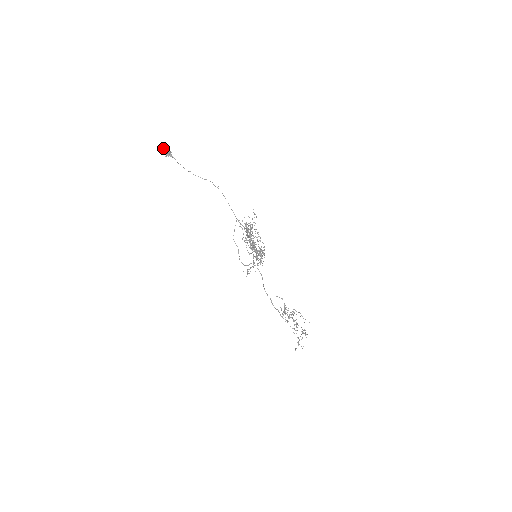
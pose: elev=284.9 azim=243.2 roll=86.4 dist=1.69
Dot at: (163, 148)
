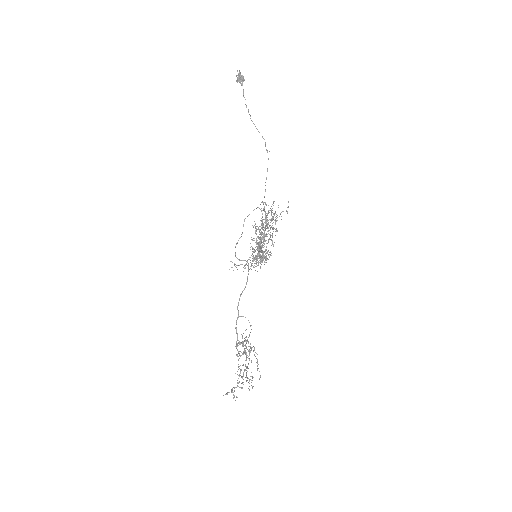
Dot at: occluded
